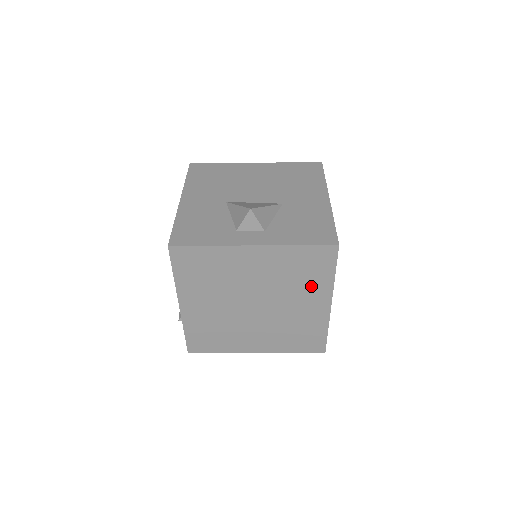
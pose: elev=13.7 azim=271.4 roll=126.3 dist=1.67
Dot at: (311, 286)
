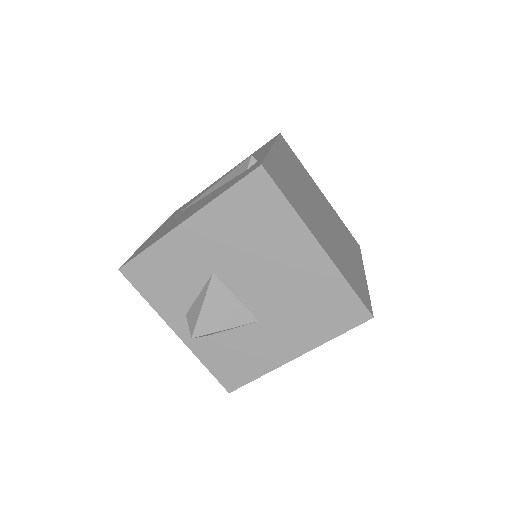
Dot at: (352, 249)
